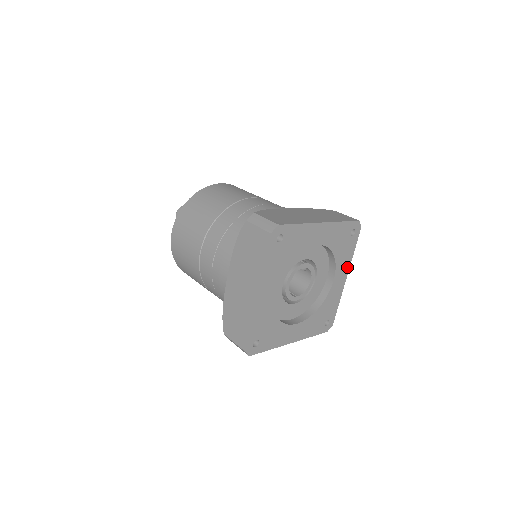
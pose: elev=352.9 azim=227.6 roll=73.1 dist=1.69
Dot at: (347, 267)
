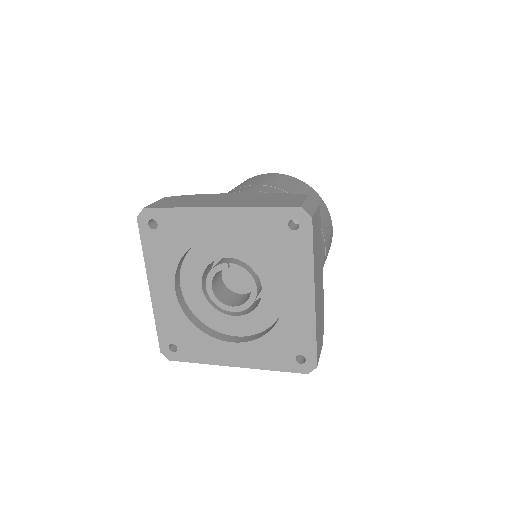
Dot at: (308, 279)
